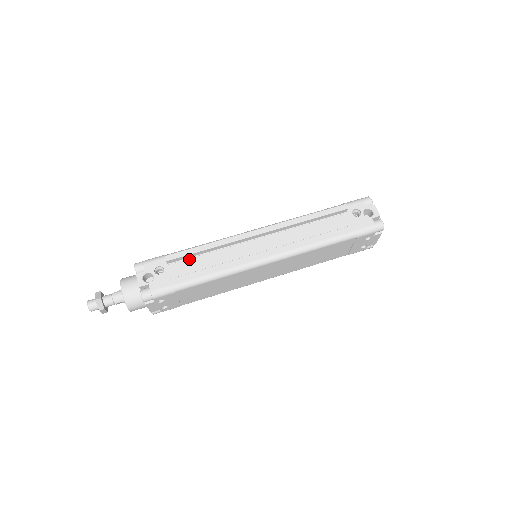
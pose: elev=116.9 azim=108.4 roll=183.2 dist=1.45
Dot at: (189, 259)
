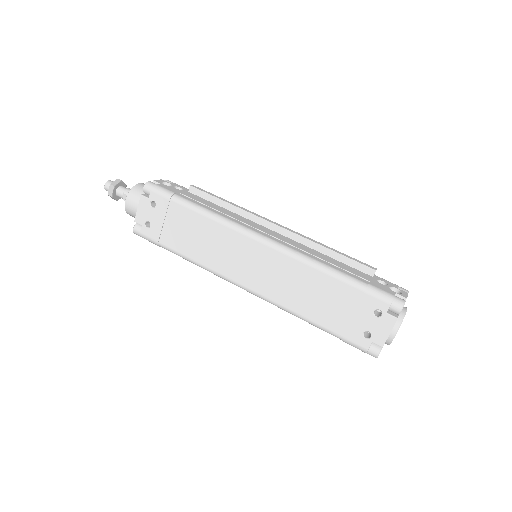
Dot at: (206, 200)
